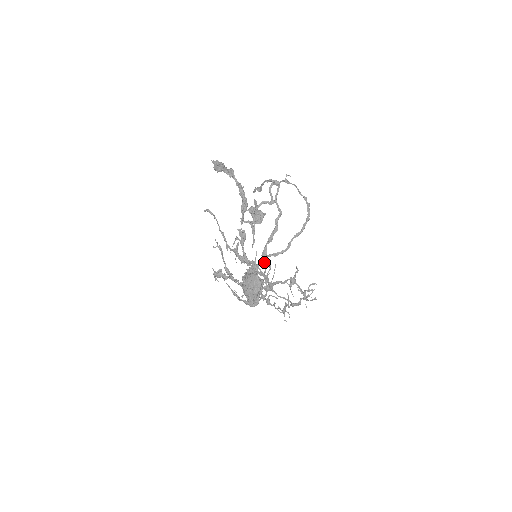
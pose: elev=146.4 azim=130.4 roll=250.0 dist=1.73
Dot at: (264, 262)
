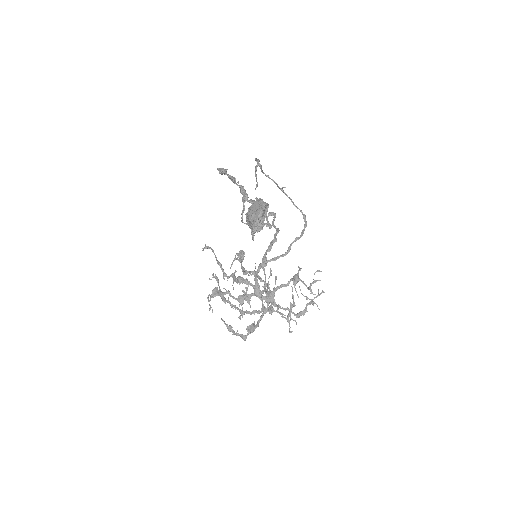
Dot at: (264, 272)
